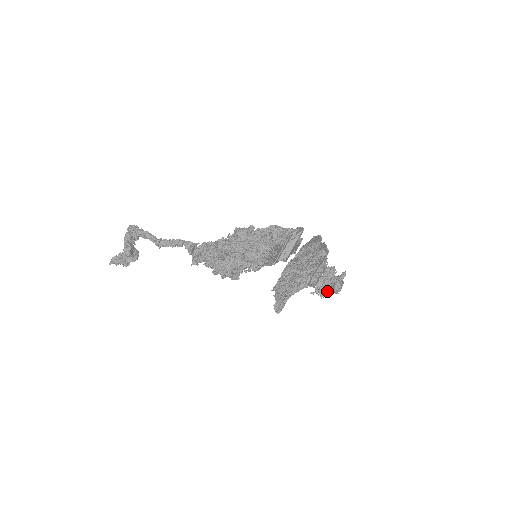
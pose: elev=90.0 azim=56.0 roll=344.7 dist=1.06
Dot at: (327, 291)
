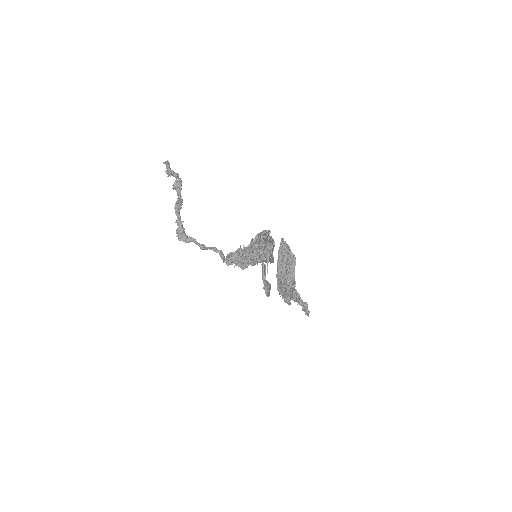
Dot at: occluded
